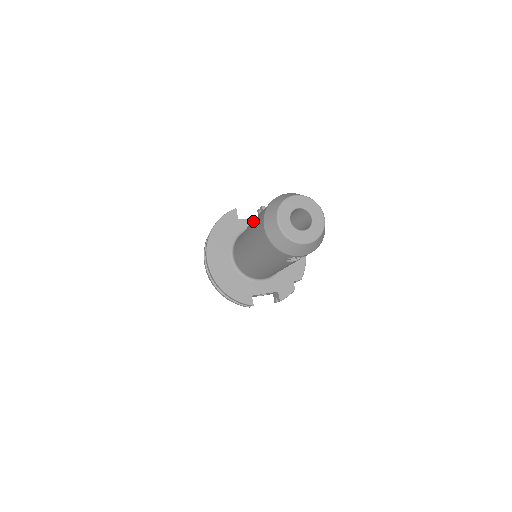
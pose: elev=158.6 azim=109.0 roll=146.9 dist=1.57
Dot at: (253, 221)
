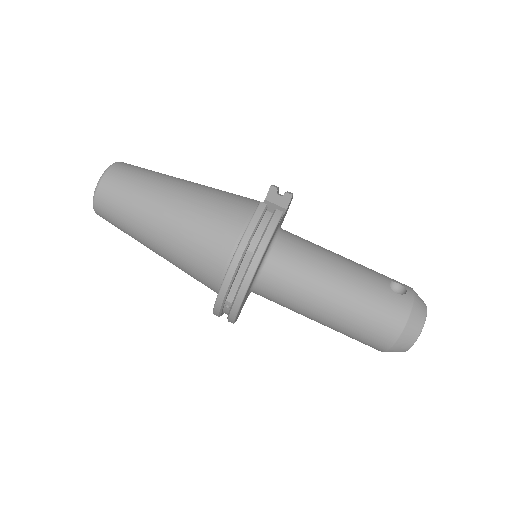
Dot at: (350, 294)
